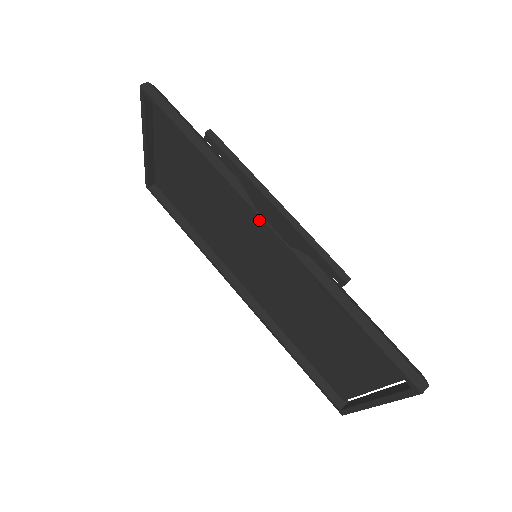
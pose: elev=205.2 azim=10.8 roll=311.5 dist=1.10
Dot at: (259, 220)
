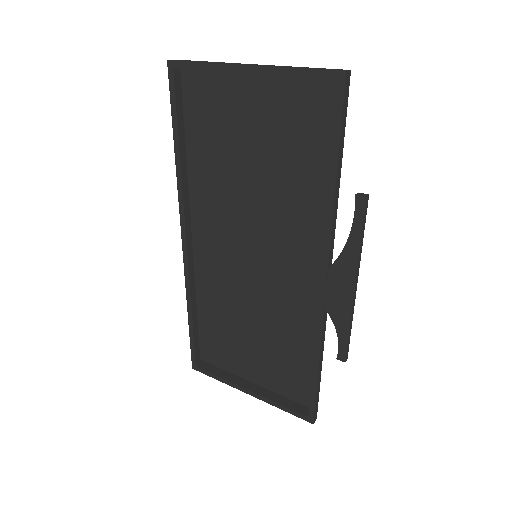
Dot at: (322, 275)
